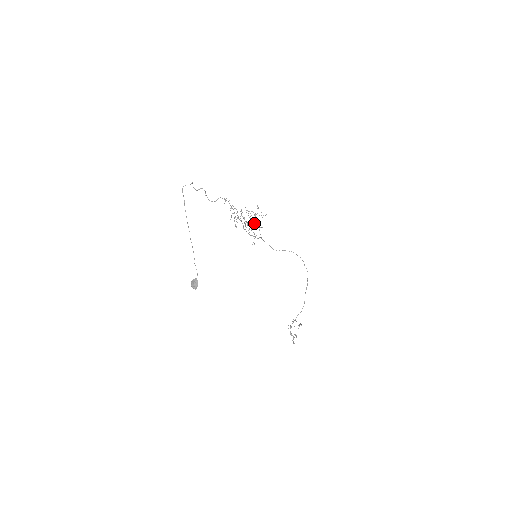
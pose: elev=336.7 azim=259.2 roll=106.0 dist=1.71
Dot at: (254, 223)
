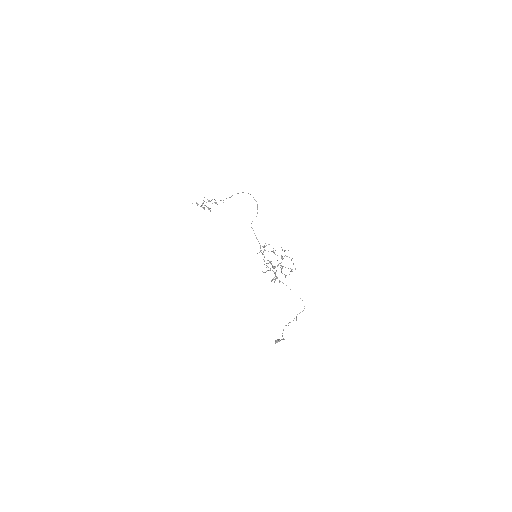
Dot at: occluded
